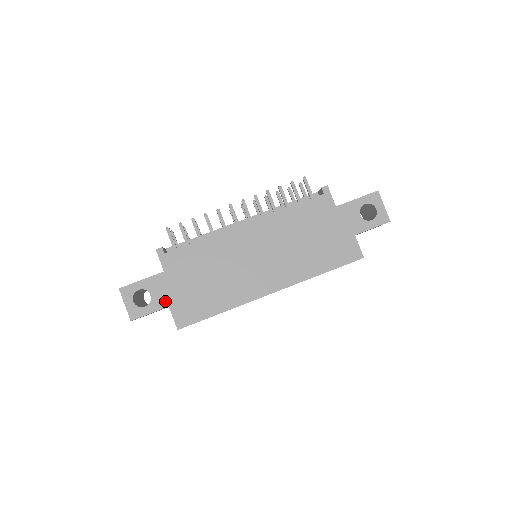
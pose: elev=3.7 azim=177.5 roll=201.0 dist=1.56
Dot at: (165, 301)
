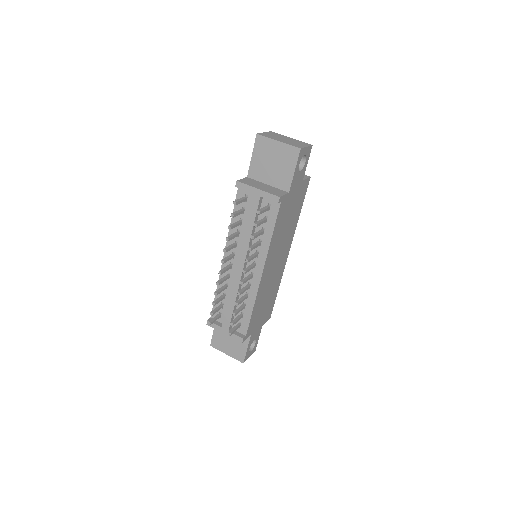
Dot at: (260, 330)
